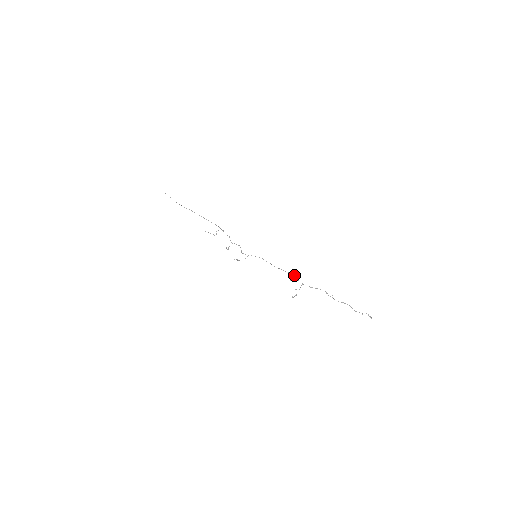
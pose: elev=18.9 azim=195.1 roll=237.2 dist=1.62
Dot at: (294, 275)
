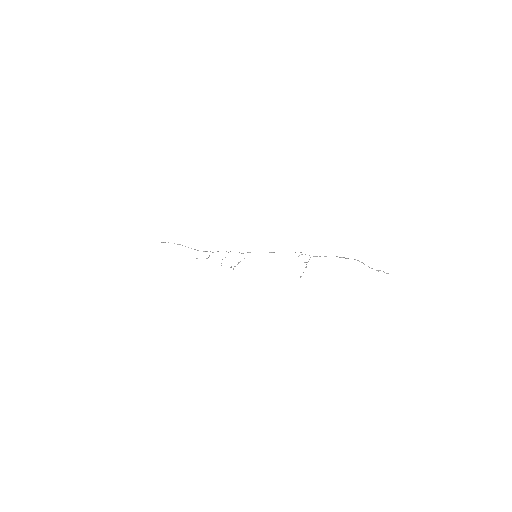
Dot at: (301, 252)
